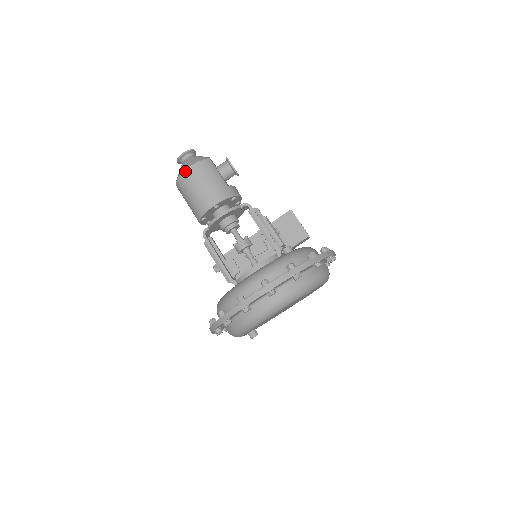
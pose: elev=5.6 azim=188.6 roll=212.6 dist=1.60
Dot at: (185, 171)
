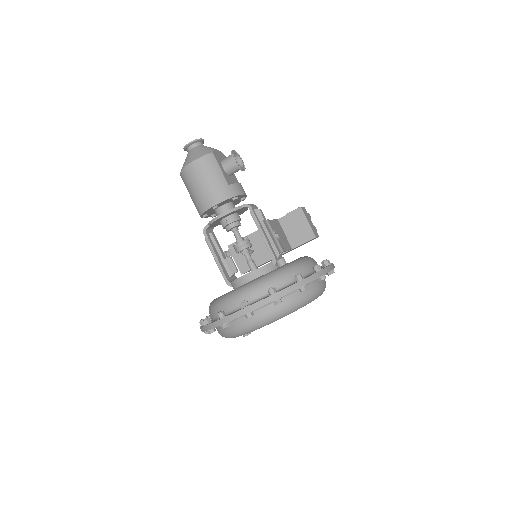
Dot at: (186, 166)
